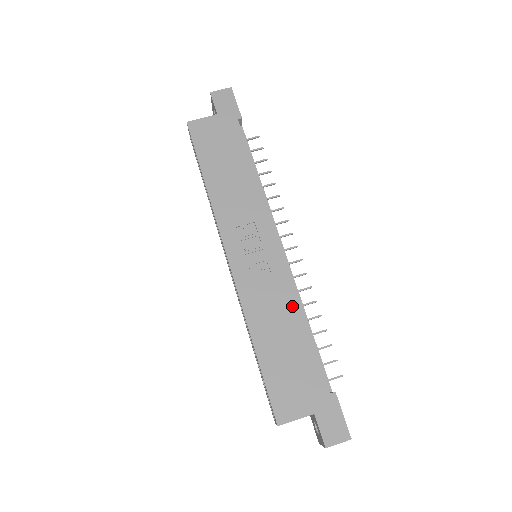
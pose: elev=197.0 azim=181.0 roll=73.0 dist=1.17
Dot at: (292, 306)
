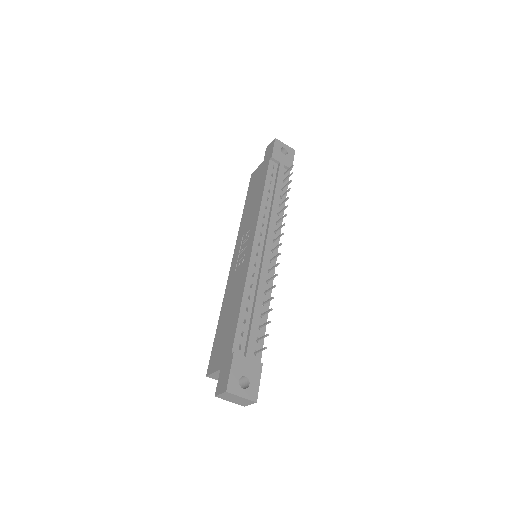
Dot at: (241, 287)
